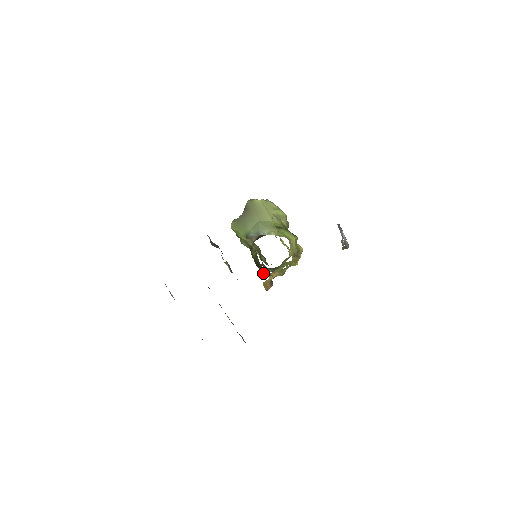
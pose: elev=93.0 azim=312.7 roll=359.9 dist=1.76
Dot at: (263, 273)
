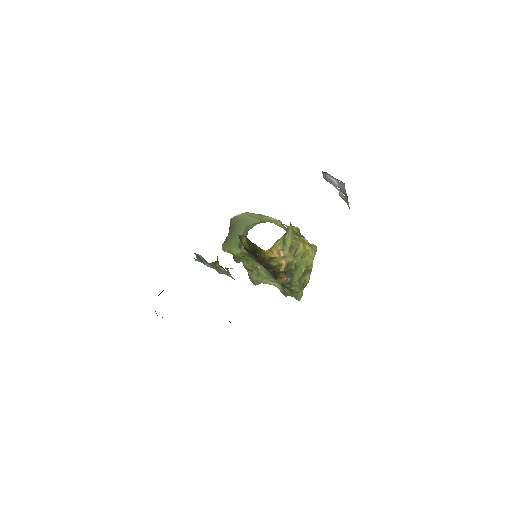
Dot at: (263, 255)
